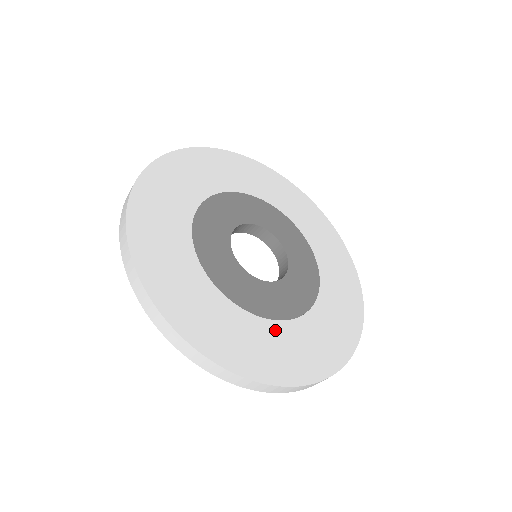
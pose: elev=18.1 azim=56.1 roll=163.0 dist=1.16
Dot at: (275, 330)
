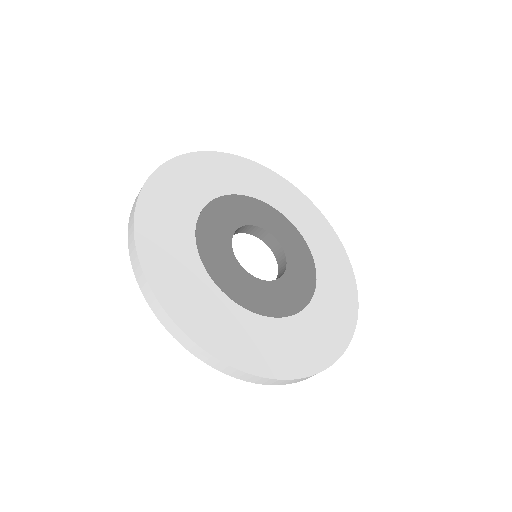
Dot at: (283, 327)
